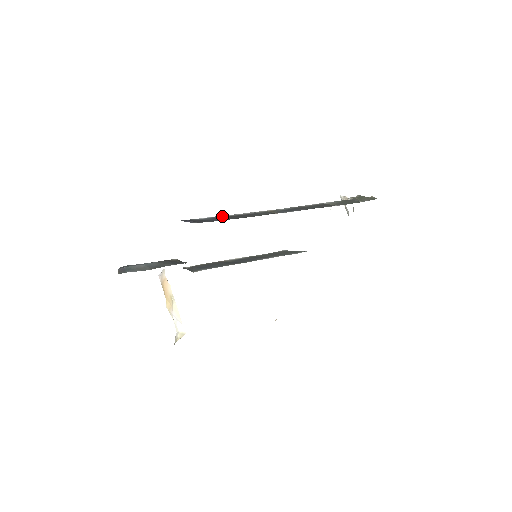
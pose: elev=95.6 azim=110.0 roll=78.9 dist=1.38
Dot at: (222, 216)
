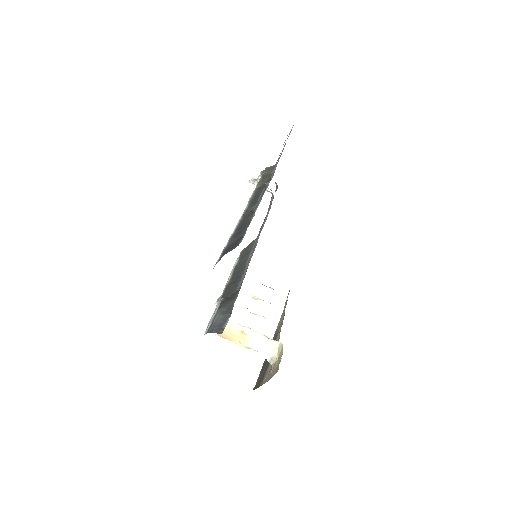
Dot at: (233, 235)
